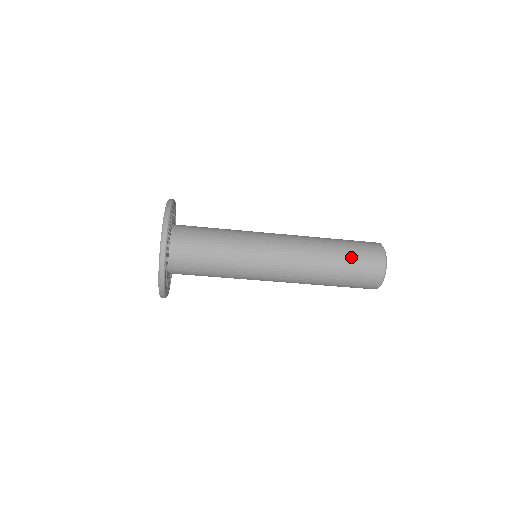
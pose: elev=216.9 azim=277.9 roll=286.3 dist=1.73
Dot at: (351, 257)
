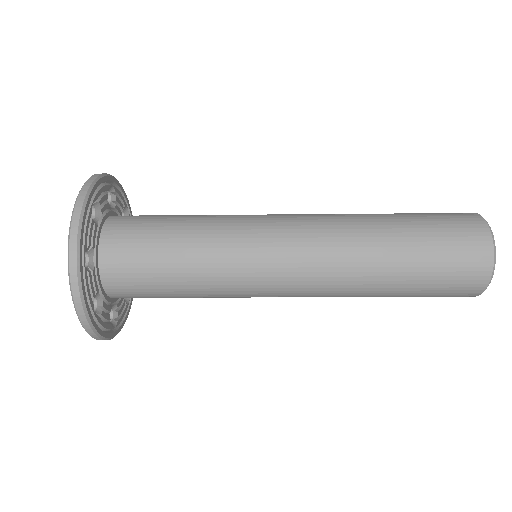
Dot at: (423, 284)
